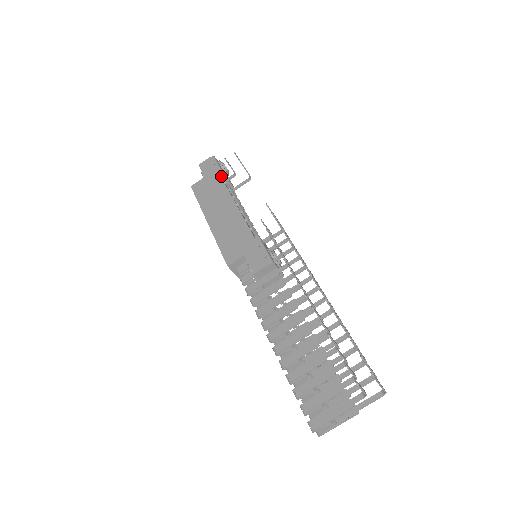
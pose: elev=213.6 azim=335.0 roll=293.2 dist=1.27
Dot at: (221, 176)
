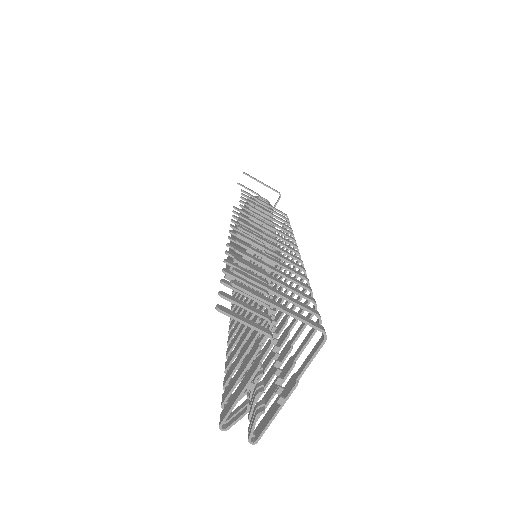
Dot at: occluded
